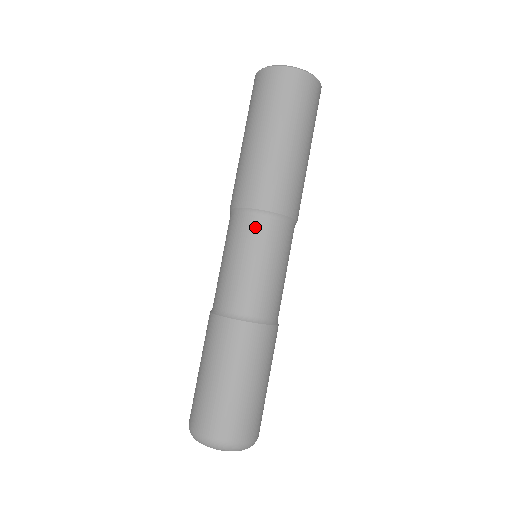
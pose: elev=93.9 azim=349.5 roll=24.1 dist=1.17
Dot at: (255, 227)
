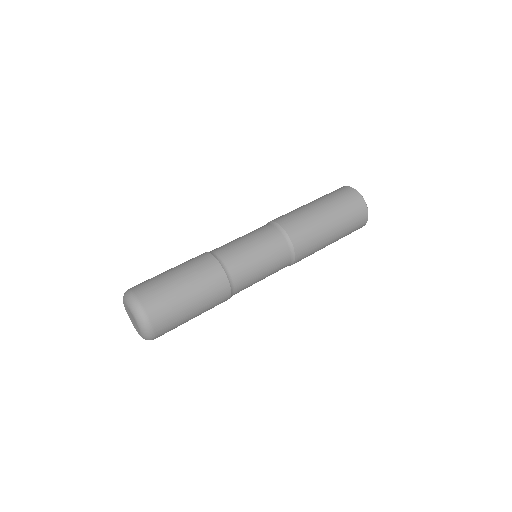
Dot at: (275, 237)
